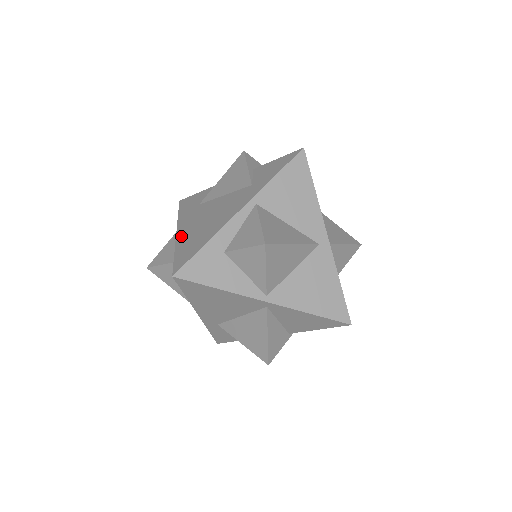
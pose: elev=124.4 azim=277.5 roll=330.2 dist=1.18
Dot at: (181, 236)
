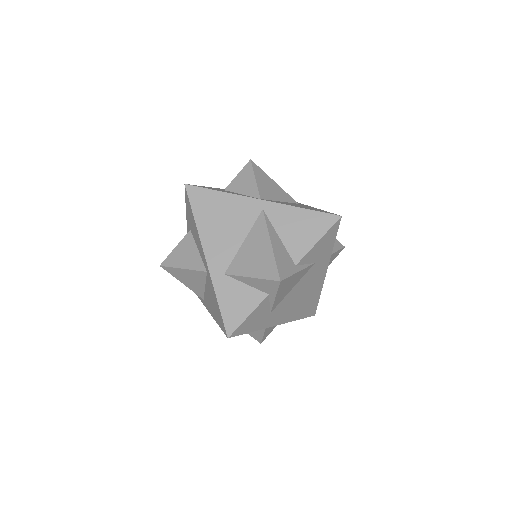
Dot at: occluded
